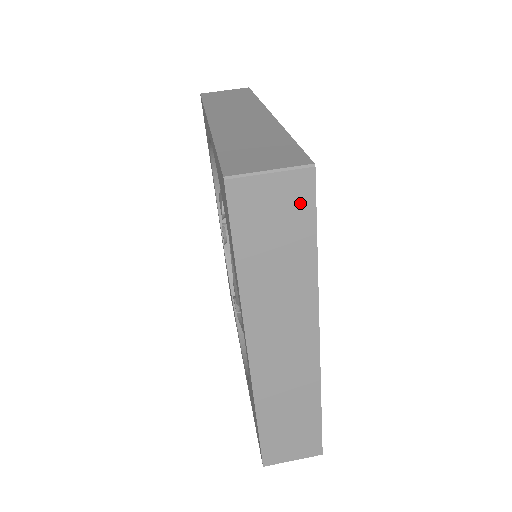
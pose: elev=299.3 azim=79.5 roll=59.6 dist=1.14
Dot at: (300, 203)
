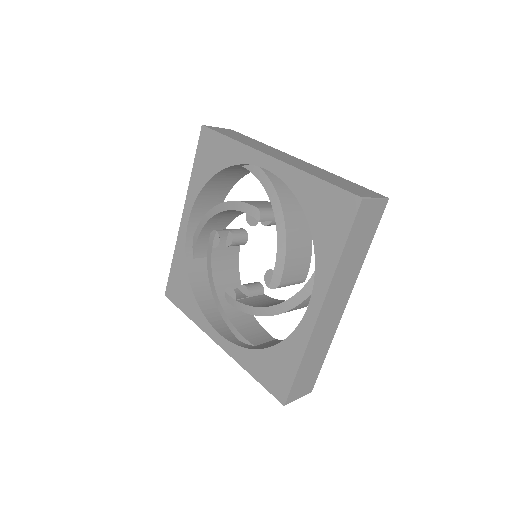
Dot at: (377, 218)
